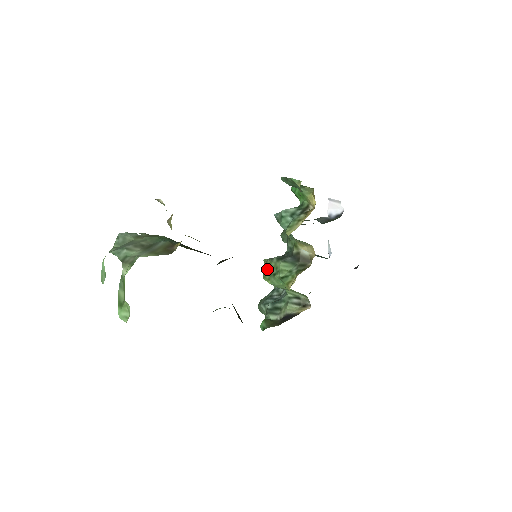
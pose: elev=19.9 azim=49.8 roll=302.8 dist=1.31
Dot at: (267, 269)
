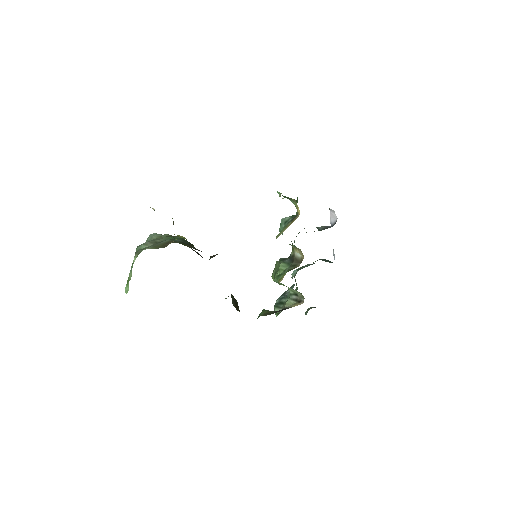
Dot at: (274, 269)
